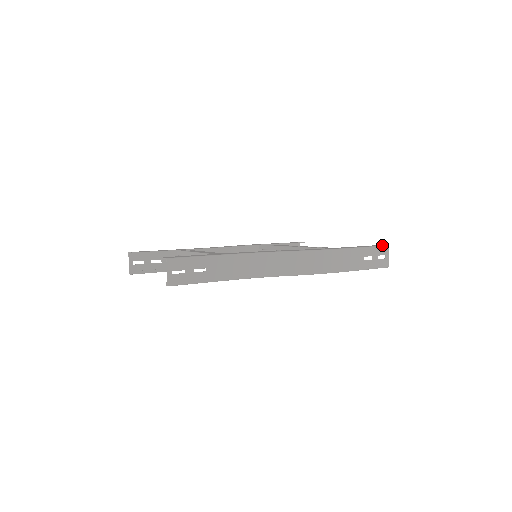
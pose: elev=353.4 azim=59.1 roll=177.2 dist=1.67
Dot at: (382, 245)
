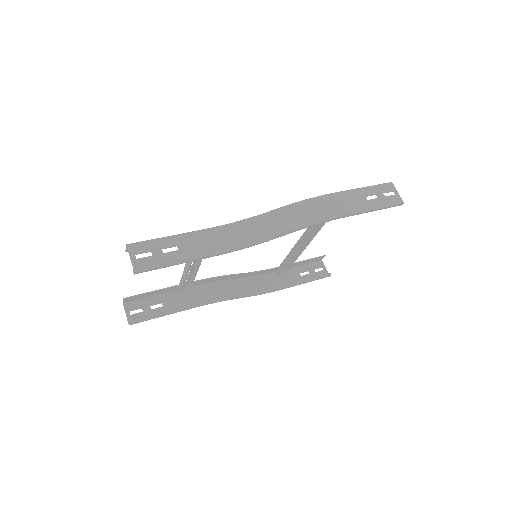
Dot at: (384, 184)
